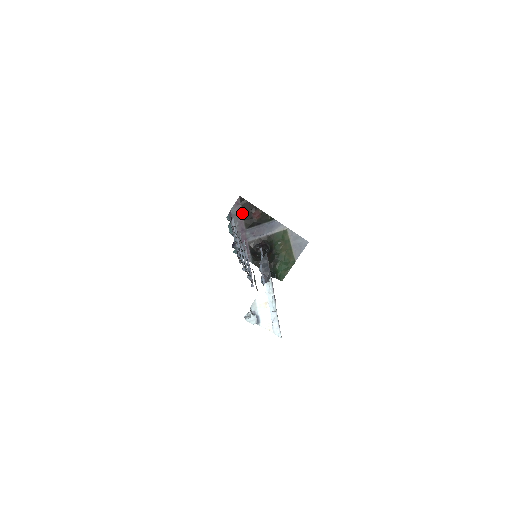
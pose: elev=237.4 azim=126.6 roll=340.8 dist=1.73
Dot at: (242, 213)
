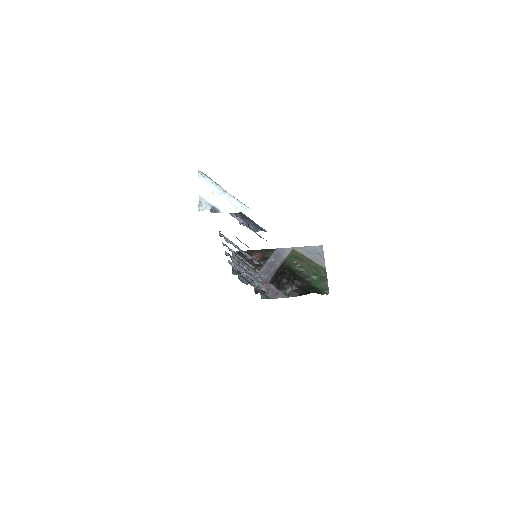
Dot at: (244, 263)
